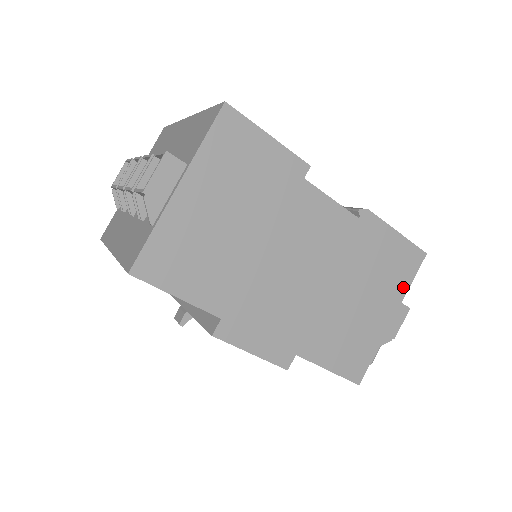
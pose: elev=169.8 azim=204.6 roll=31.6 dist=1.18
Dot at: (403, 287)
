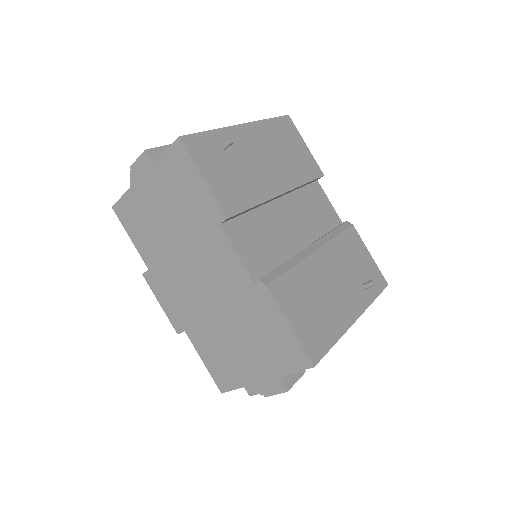
Dot at: (280, 369)
